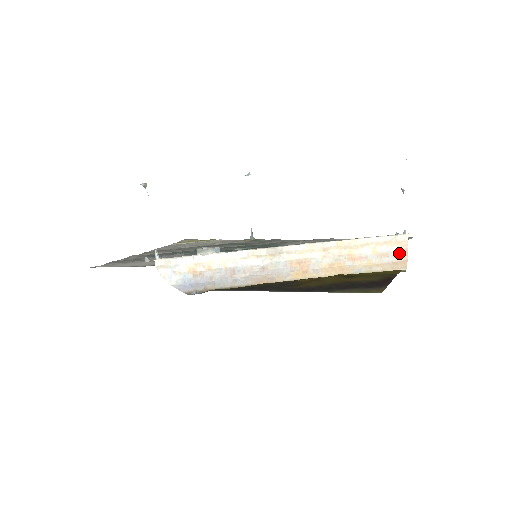
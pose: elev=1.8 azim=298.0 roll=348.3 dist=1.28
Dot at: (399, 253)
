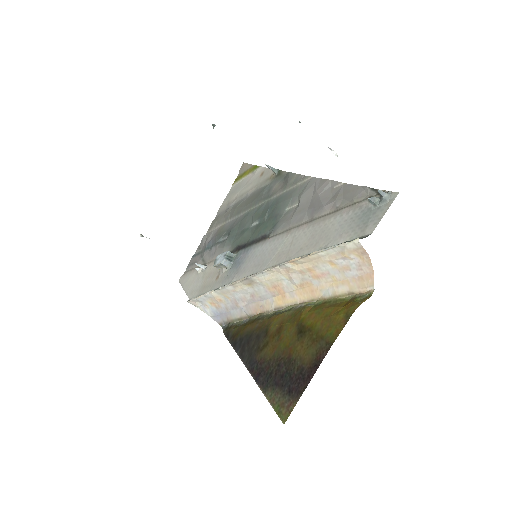
Dot at: (360, 263)
